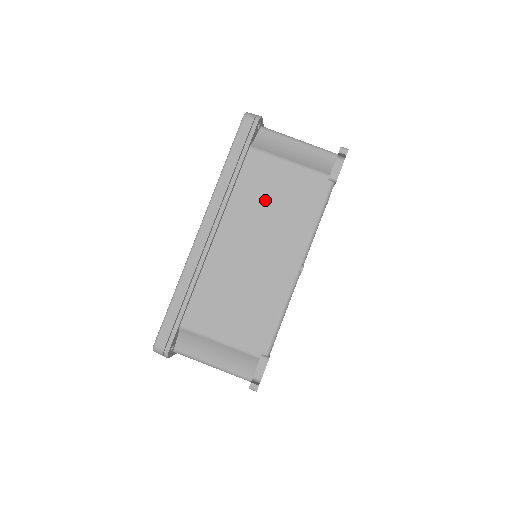
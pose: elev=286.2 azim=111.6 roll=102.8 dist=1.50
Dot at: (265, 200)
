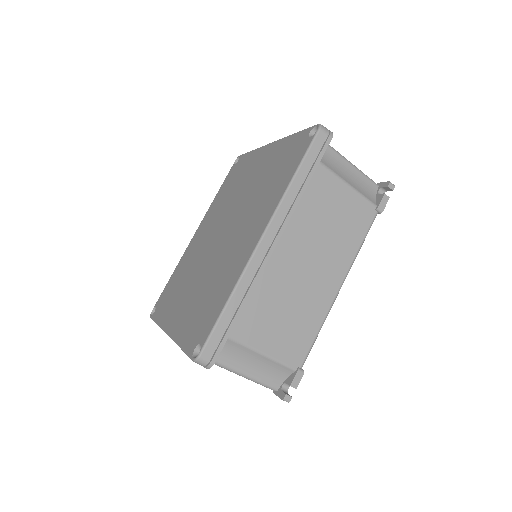
Dot at: (323, 218)
